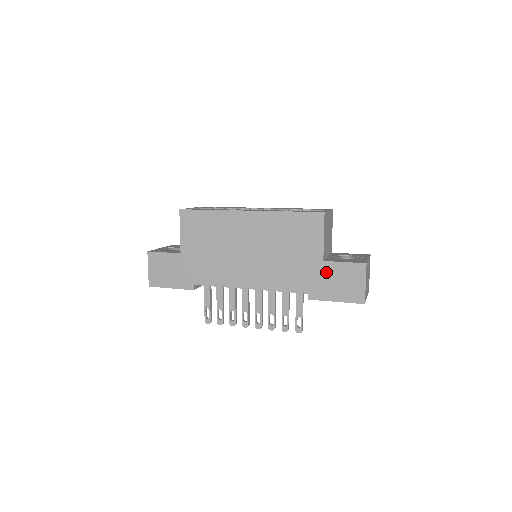
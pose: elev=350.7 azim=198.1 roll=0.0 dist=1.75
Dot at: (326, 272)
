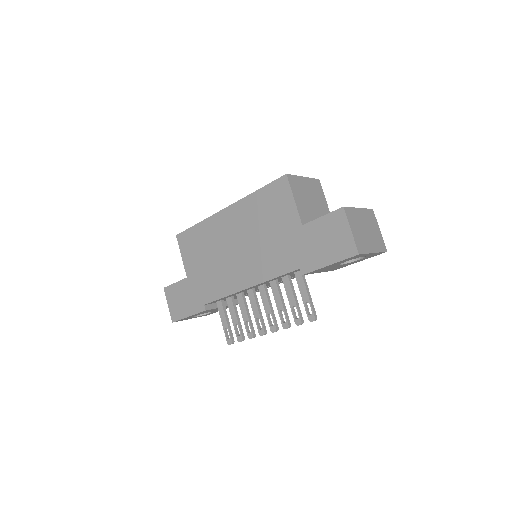
Dot at: (309, 236)
